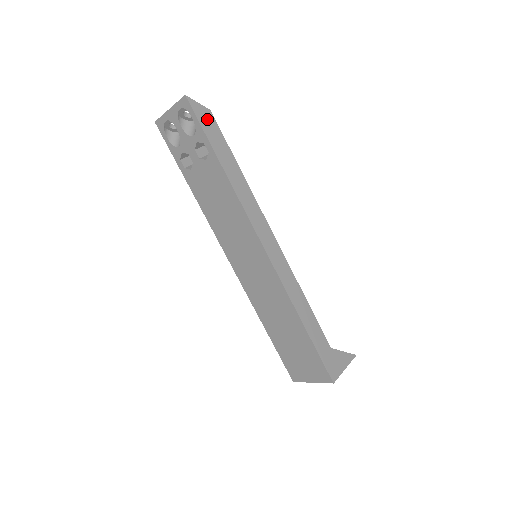
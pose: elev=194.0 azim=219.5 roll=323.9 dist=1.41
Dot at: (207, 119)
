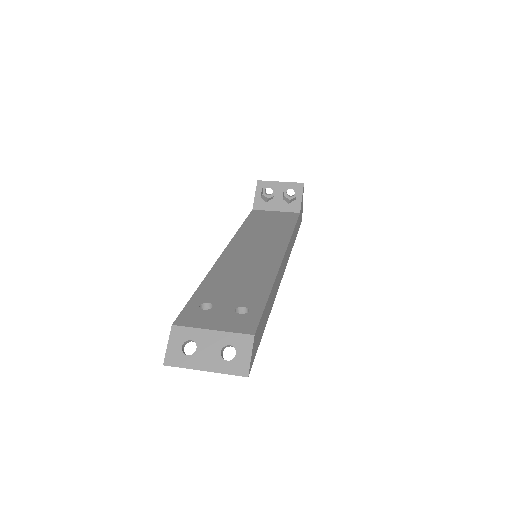
Dot at: (256, 341)
